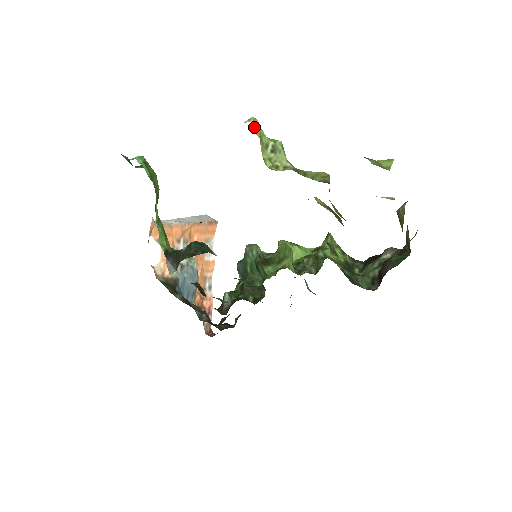
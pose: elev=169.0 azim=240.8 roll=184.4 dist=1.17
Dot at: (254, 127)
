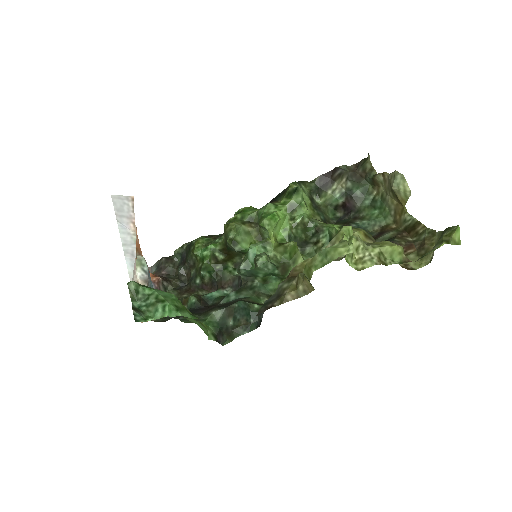
Dot at: (353, 255)
